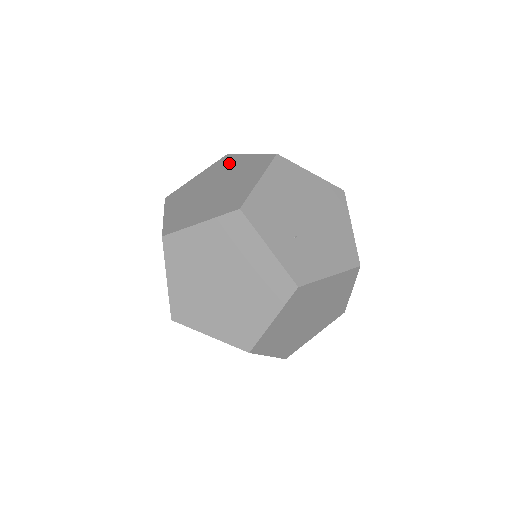
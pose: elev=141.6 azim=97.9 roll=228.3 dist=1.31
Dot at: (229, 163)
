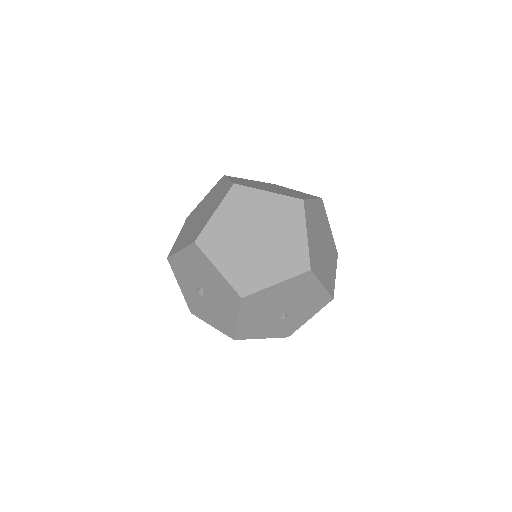
Dot at: (195, 211)
